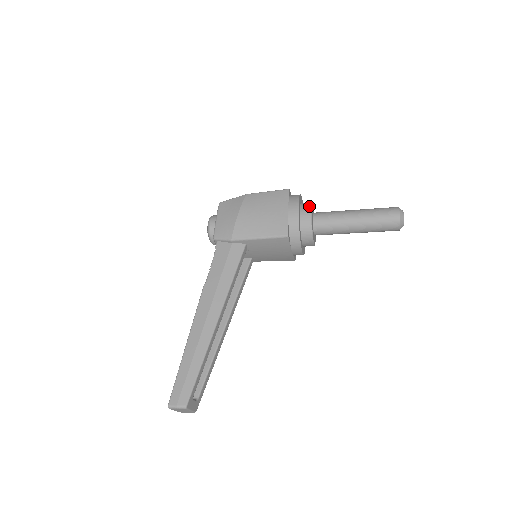
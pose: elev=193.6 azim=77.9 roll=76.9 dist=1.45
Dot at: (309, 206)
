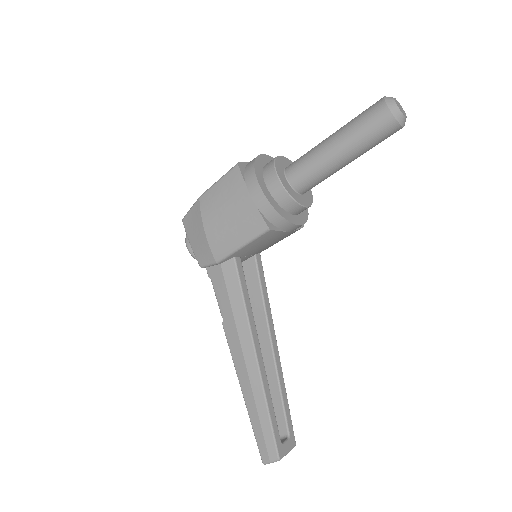
Dot at: (272, 171)
